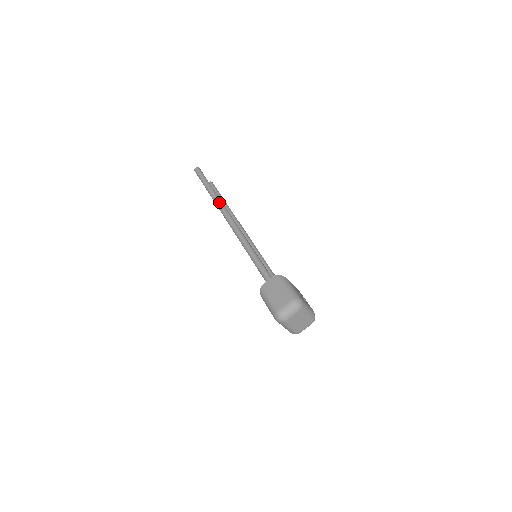
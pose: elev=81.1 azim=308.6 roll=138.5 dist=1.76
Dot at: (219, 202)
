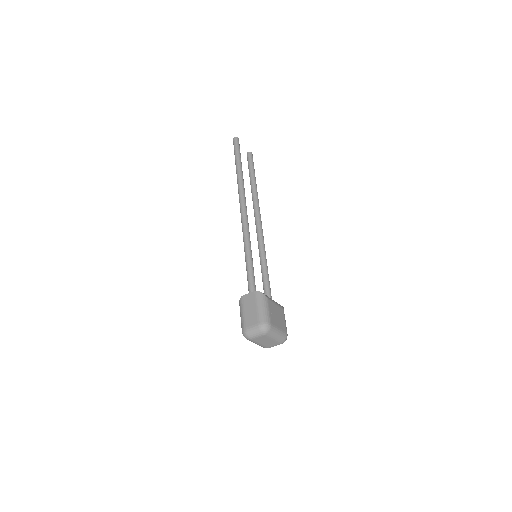
Dot at: (240, 187)
